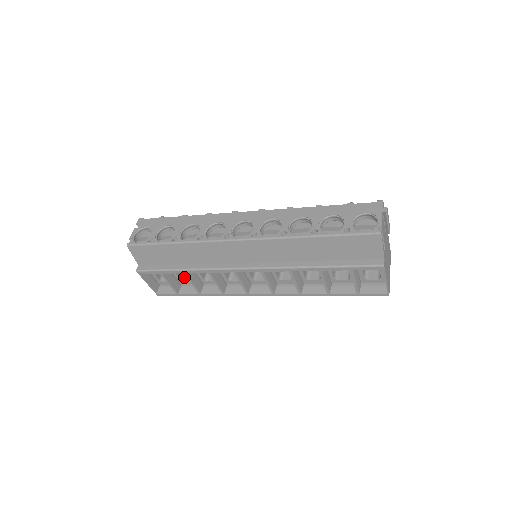
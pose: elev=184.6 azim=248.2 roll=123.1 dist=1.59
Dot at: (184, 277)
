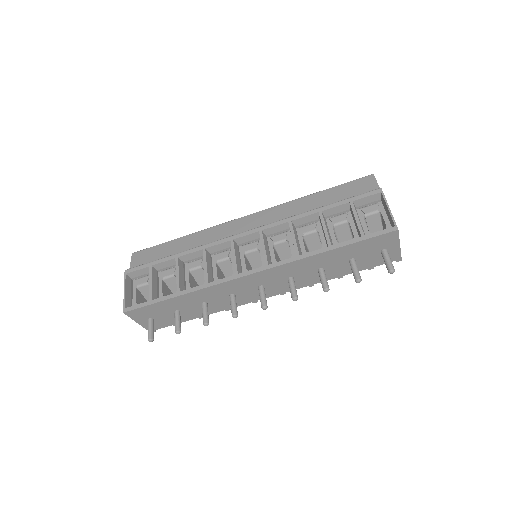
Dot at: occluded
